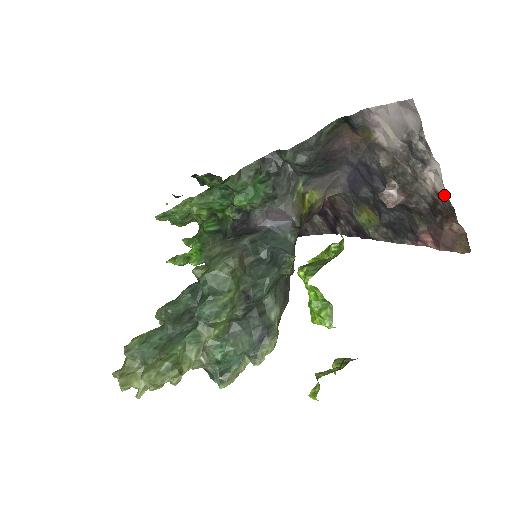
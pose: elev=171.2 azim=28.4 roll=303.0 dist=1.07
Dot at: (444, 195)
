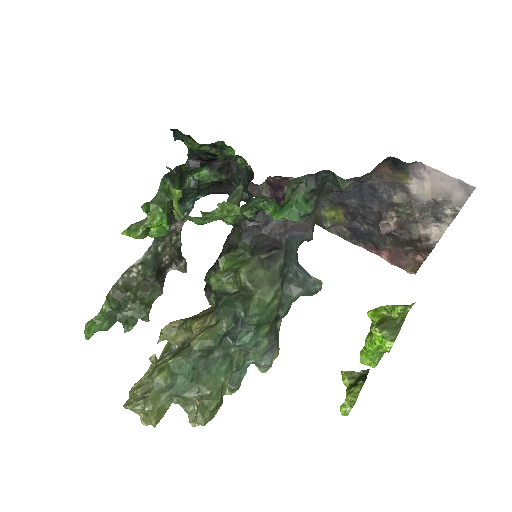
Dot at: (433, 243)
